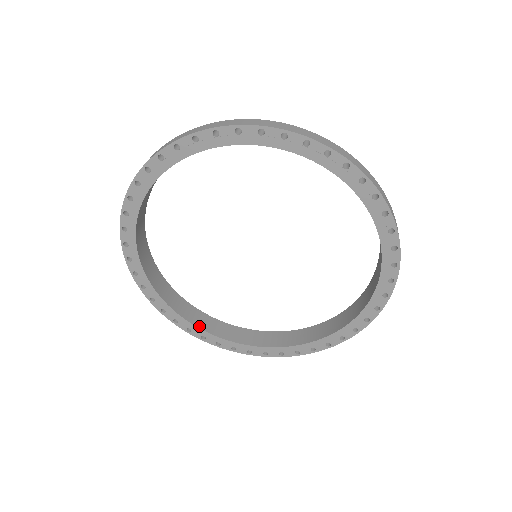
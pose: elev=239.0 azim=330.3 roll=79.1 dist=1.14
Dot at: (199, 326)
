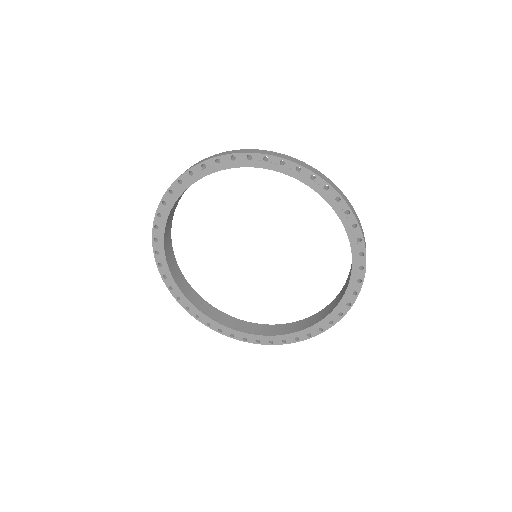
Dot at: (250, 333)
